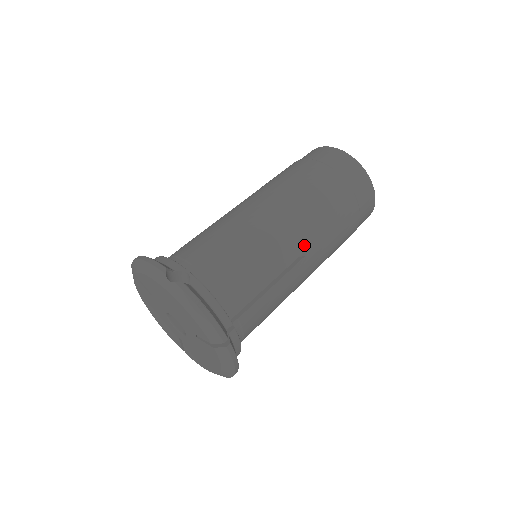
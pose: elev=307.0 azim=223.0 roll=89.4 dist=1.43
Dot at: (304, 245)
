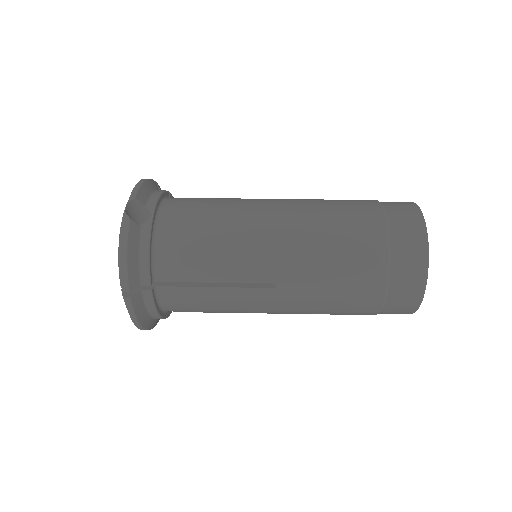
Dot at: (281, 277)
